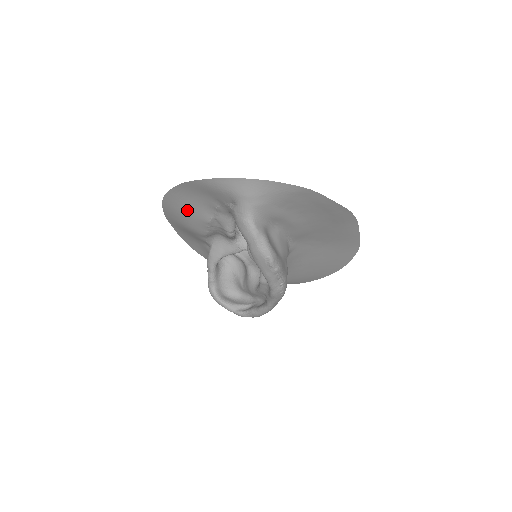
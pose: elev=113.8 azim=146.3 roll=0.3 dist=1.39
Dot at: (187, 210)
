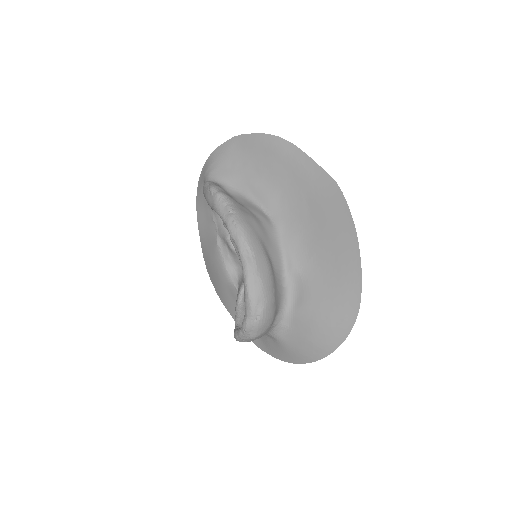
Dot at: (209, 250)
